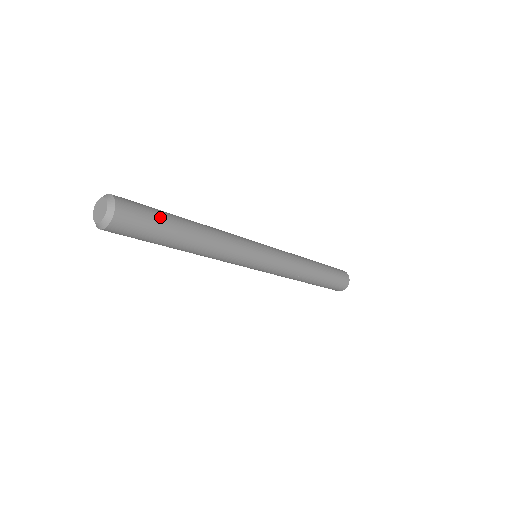
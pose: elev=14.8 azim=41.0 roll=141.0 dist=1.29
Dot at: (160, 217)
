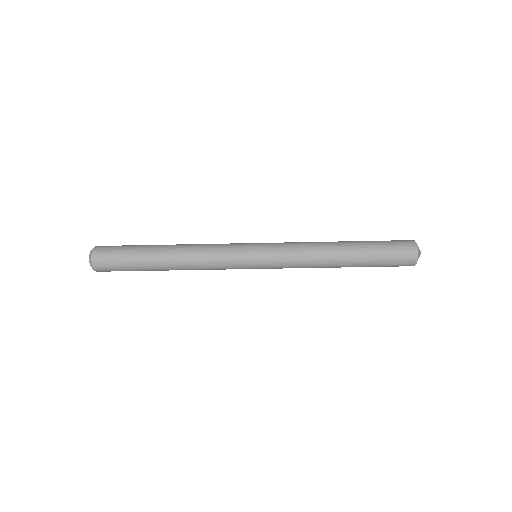
Dot at: occluded
